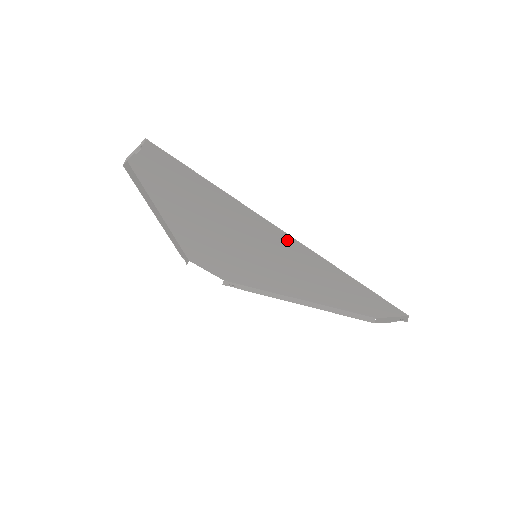
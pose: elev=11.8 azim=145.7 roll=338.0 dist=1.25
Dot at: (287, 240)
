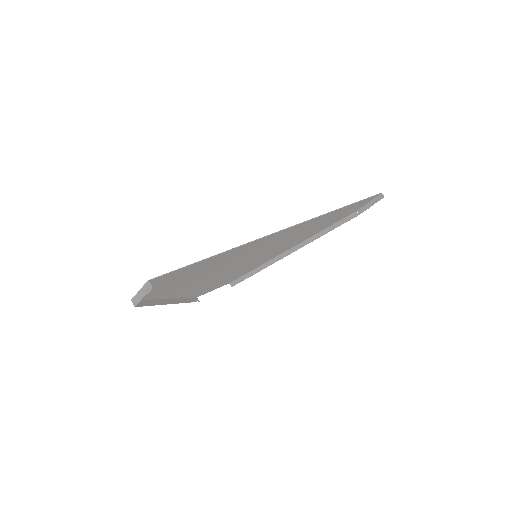
Dot at: (281, 233)
